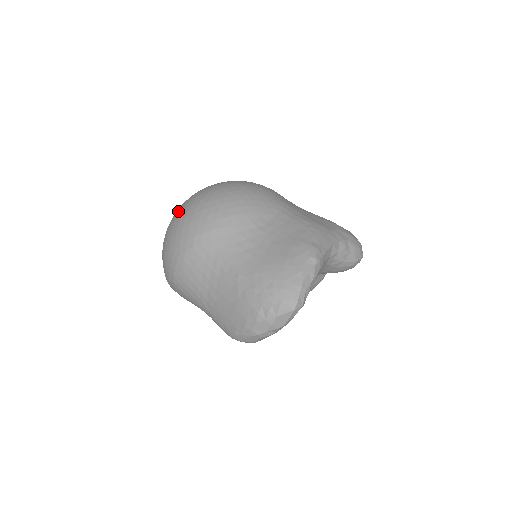
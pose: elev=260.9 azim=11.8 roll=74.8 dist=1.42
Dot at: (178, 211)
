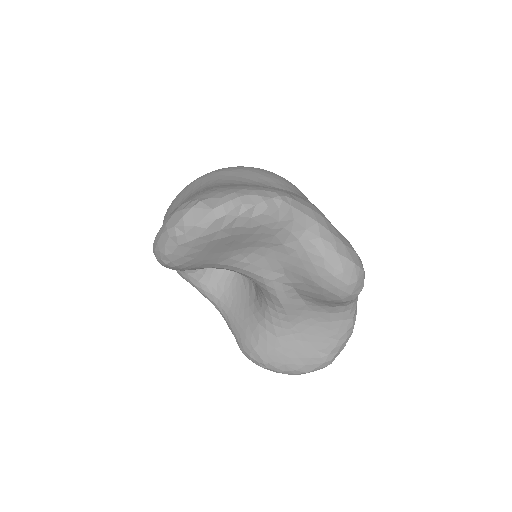
Dot at: occluded
